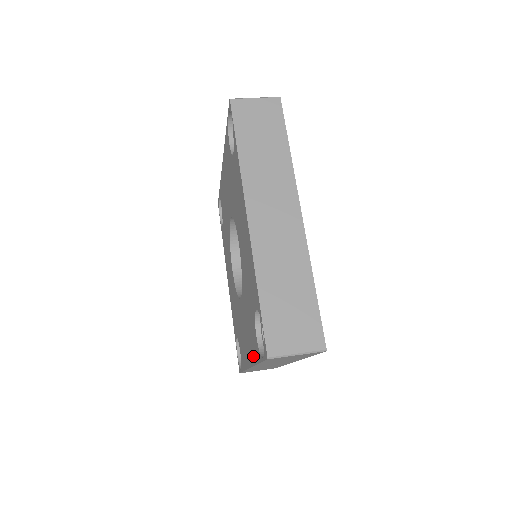
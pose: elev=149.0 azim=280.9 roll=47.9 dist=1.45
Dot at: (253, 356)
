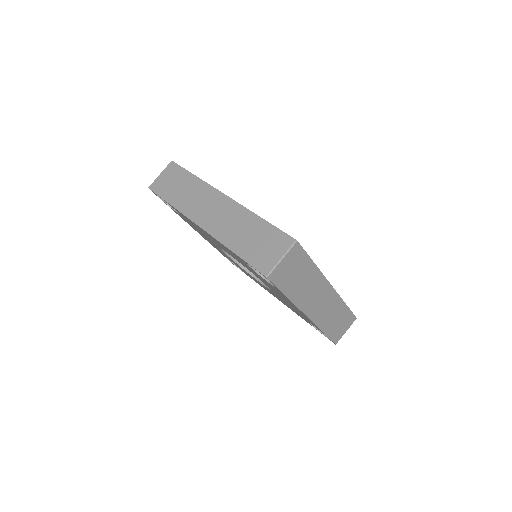
Dot at: occluded
